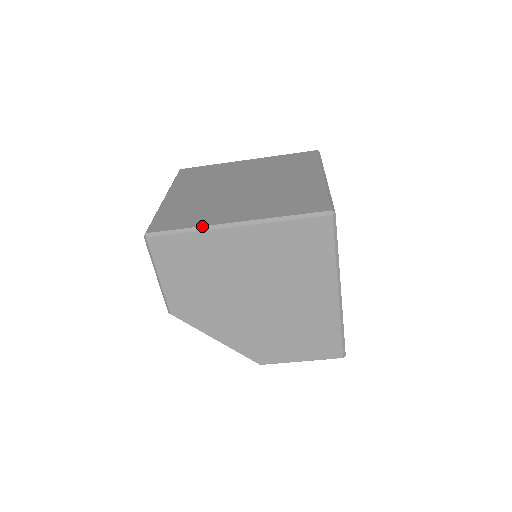
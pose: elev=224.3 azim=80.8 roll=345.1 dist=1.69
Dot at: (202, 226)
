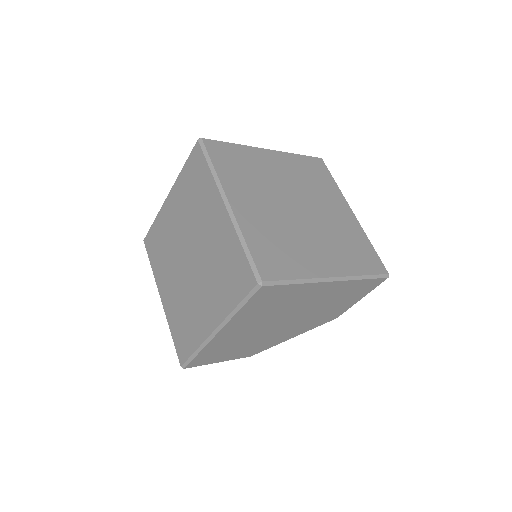
Dot at: (200, 345)
